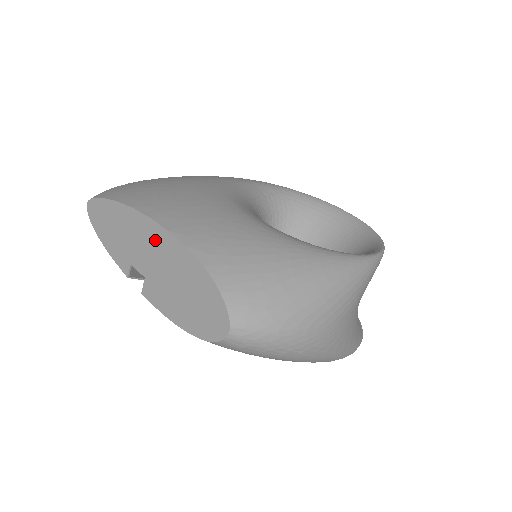
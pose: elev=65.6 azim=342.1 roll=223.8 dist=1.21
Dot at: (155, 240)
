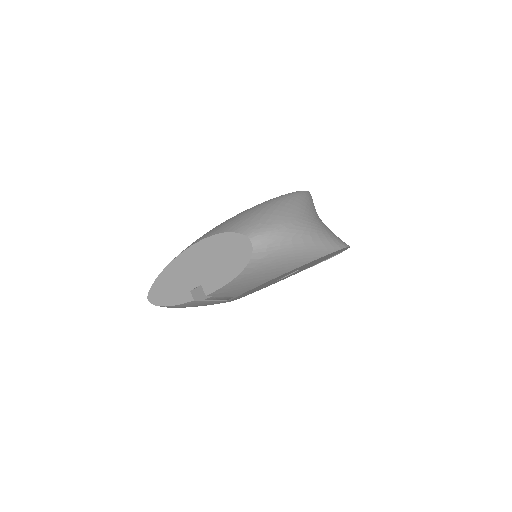
Dot at: (190, 259)
